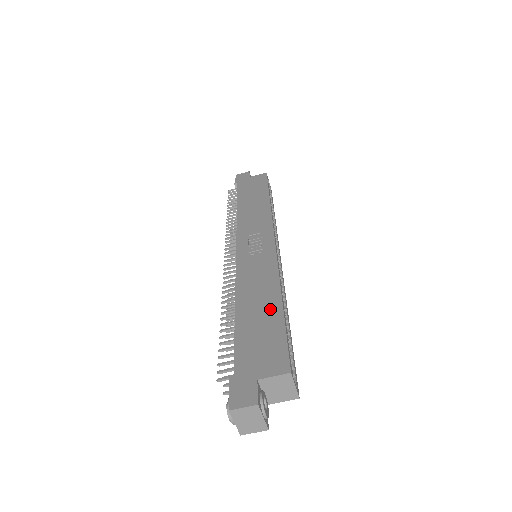
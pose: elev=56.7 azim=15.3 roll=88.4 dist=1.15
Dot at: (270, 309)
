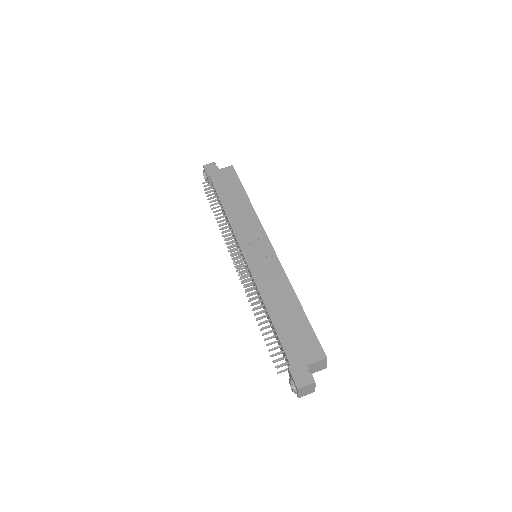
Dot at: (294, 310)
